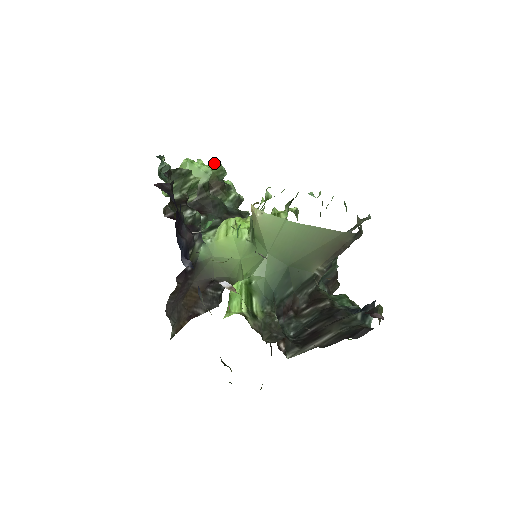
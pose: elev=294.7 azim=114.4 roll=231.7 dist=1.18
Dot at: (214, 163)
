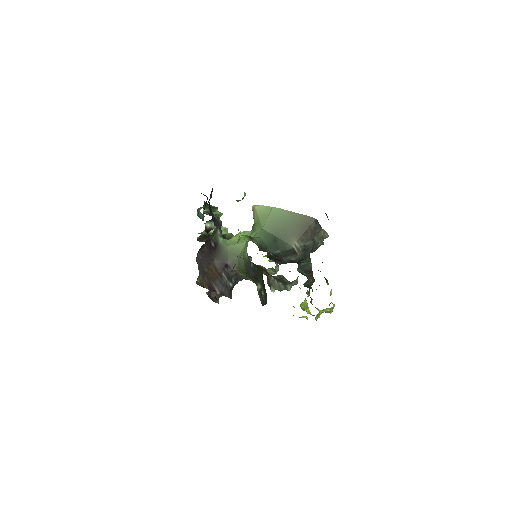
Dot at: (230, 234)
